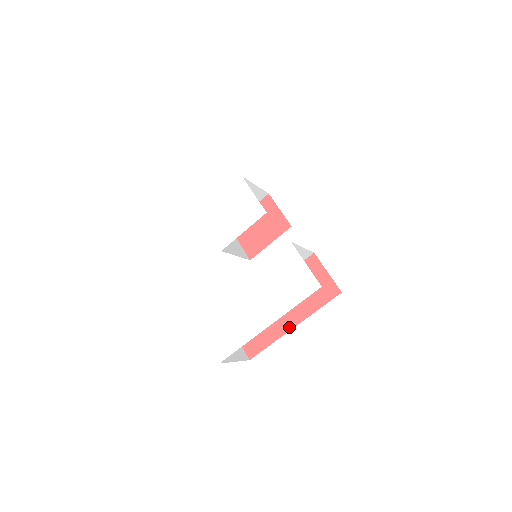
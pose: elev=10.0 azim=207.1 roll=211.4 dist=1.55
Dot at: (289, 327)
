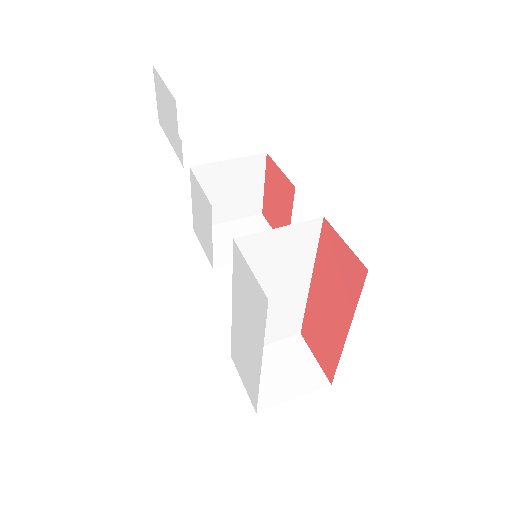
Dot at: (343, 336)
